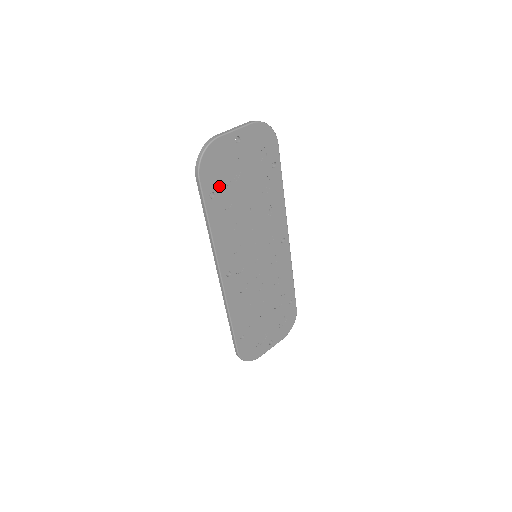
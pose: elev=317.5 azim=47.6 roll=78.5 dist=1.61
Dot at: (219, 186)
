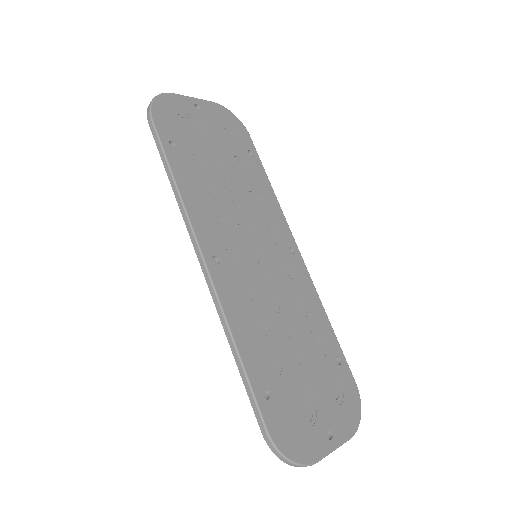
Dot at: (181, 140)
